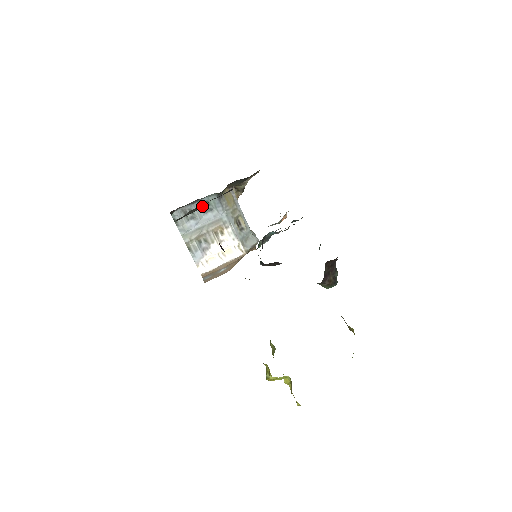
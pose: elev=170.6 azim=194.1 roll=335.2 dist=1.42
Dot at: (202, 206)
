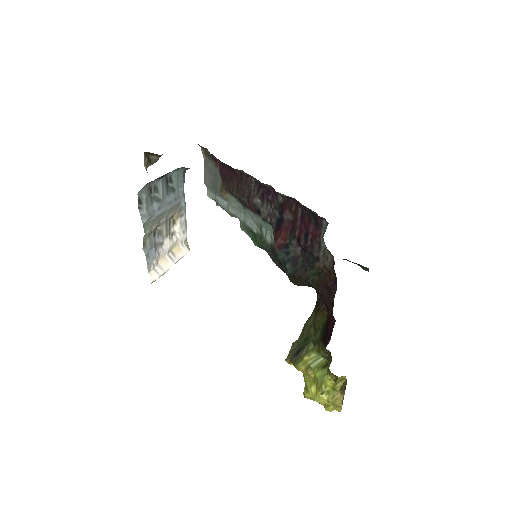
Dot at: occluded
